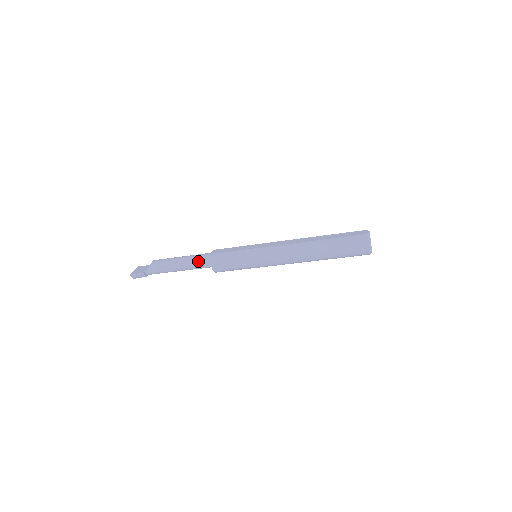
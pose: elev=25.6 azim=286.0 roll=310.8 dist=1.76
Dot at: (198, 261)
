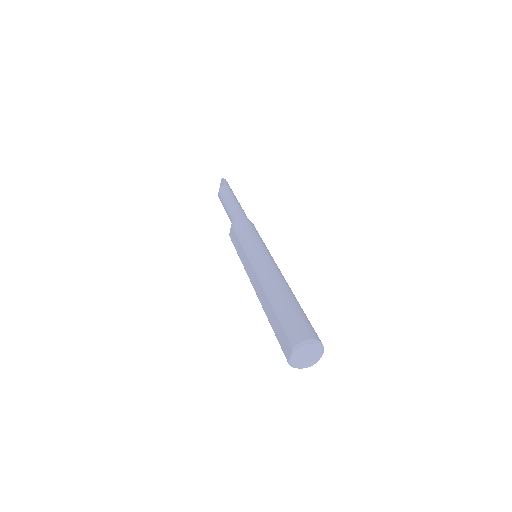
Dot at: occluded
